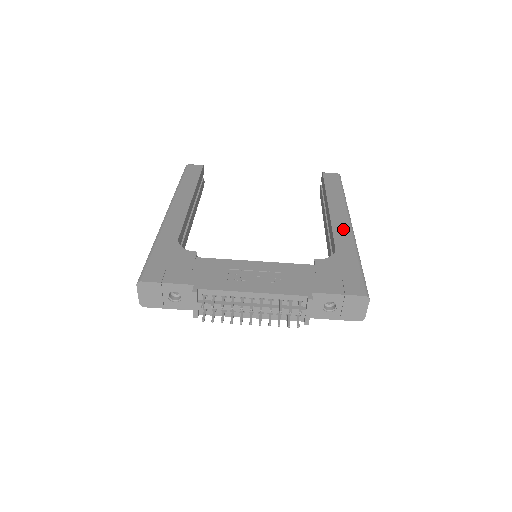
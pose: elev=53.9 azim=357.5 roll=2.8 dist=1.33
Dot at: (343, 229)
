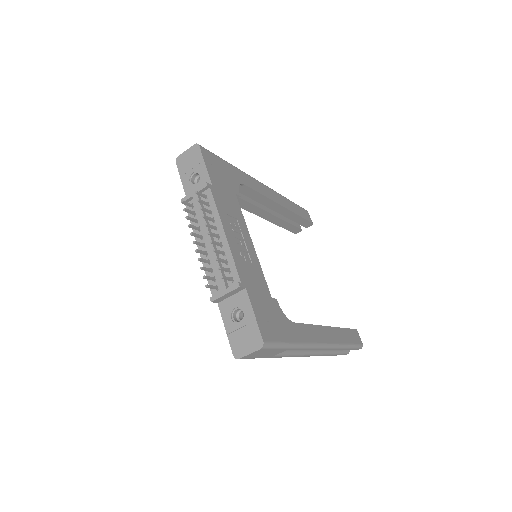
Dot at: (316, 335)
